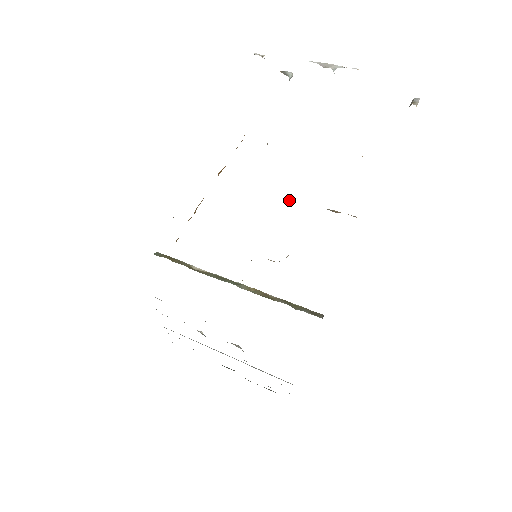
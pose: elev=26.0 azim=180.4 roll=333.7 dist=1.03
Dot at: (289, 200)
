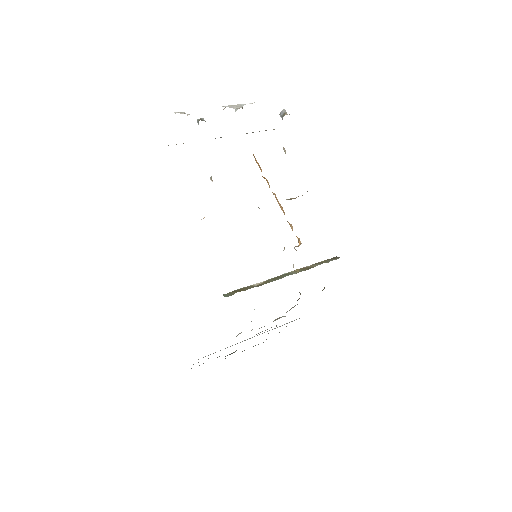
Dot at: occluded
